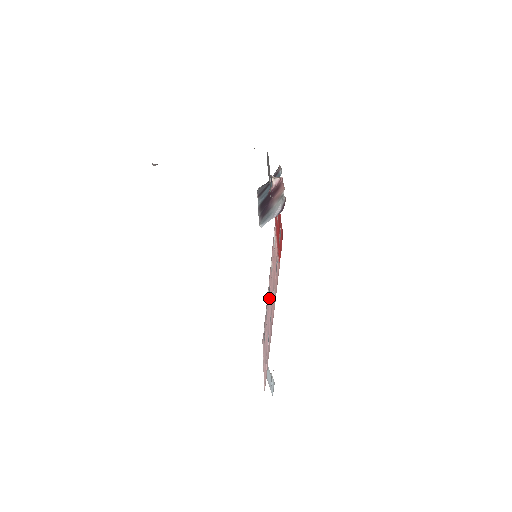
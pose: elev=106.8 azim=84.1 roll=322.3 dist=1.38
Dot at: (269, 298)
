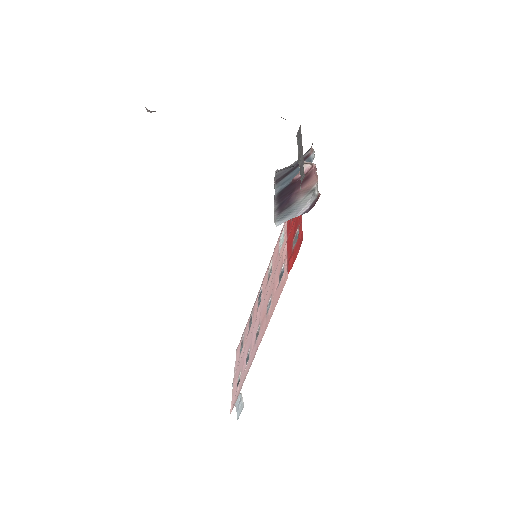
Dot at: (258, 307)
